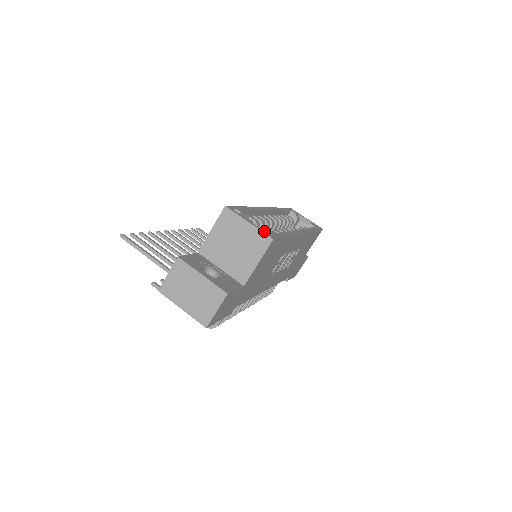
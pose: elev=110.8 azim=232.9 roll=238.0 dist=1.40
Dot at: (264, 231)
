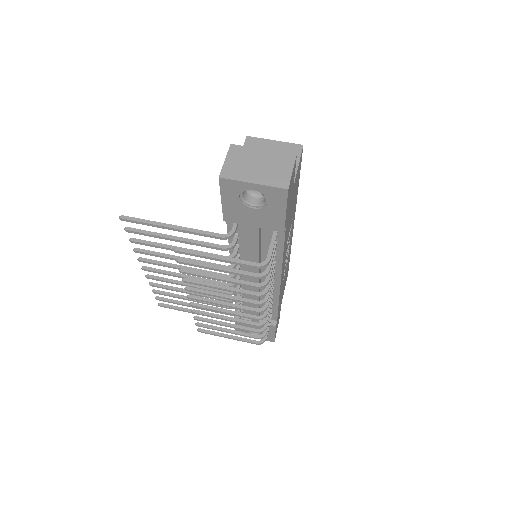
Dot at: occluded
